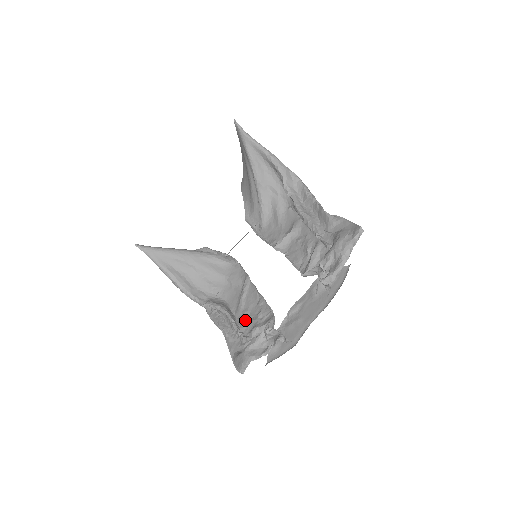
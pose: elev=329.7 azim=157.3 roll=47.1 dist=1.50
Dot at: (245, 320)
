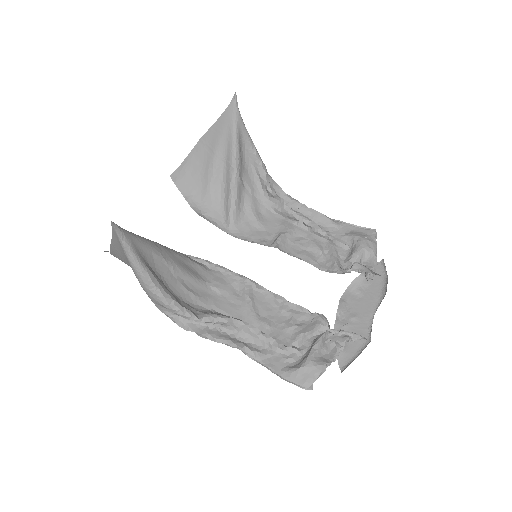
Dot at: (273, 330)
